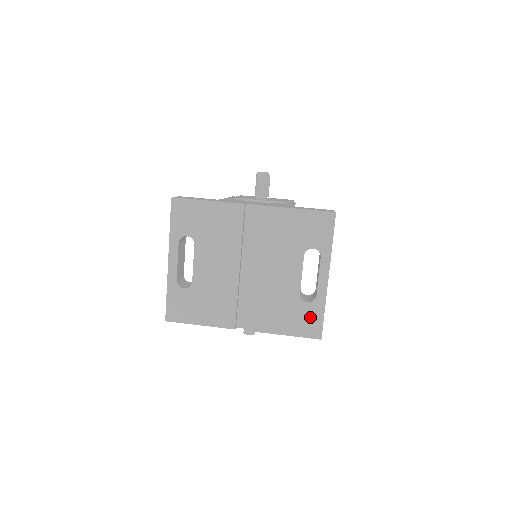
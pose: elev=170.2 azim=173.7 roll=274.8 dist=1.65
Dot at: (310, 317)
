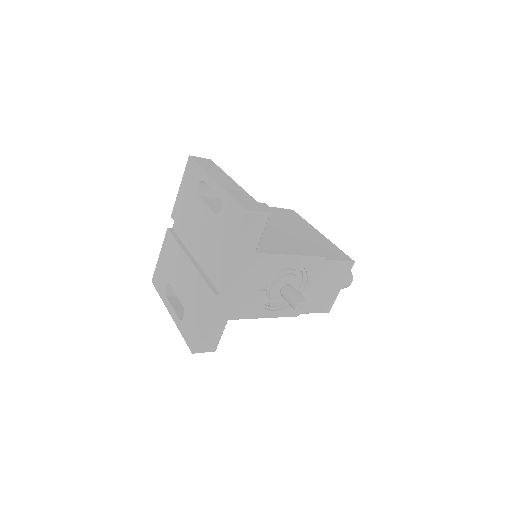
Dot at: (230, 213)
